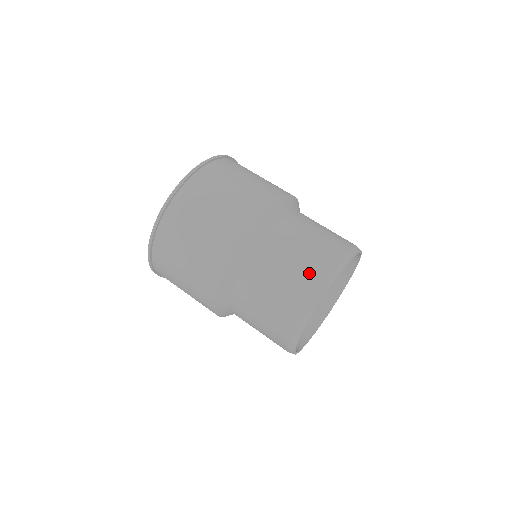
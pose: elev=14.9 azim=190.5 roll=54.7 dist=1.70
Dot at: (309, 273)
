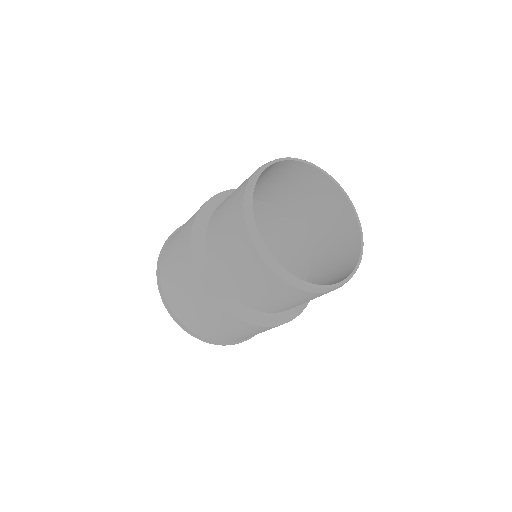
Dot at: occluded
